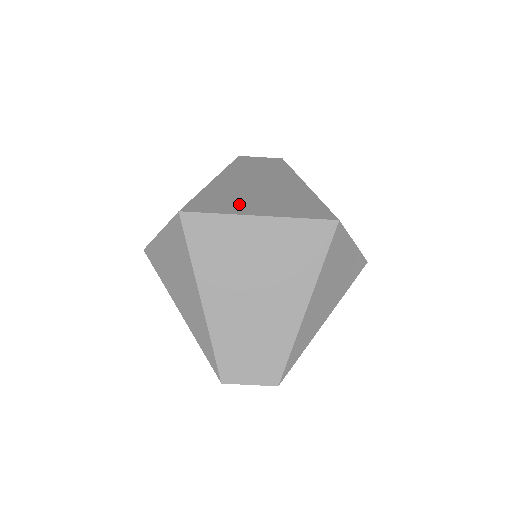
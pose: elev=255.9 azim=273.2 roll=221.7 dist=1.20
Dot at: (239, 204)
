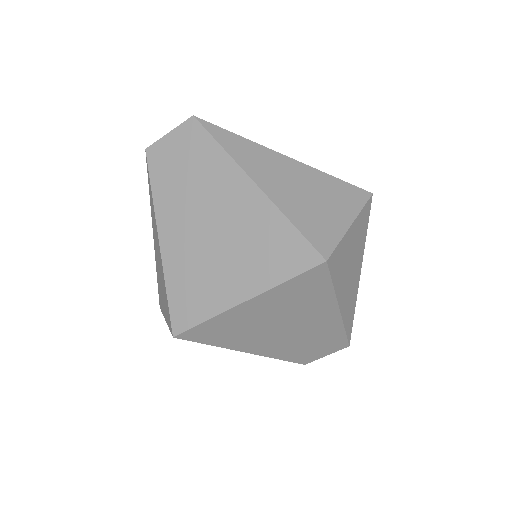
Dot at: (214, 288)
